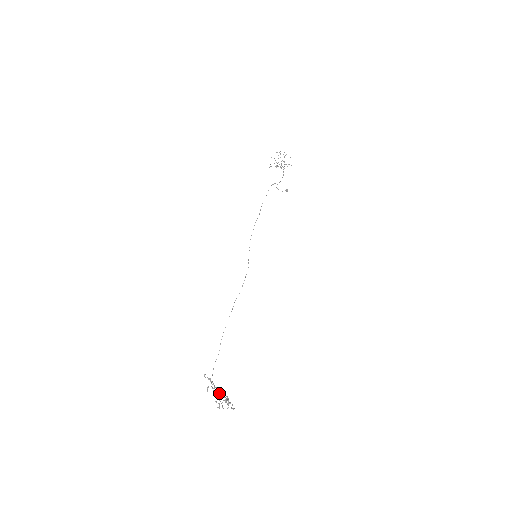
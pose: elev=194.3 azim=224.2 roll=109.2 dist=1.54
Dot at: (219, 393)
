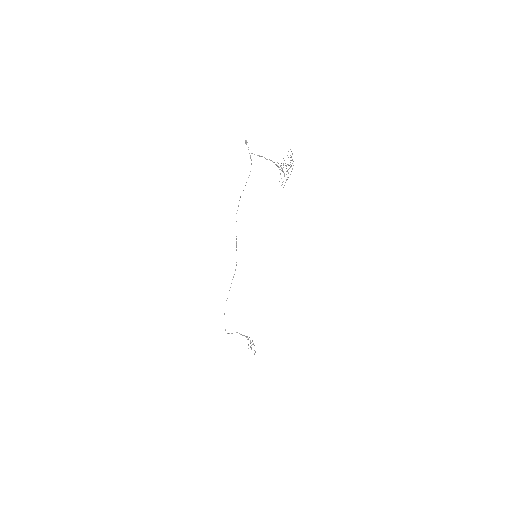
Dot at: (251, 345)
